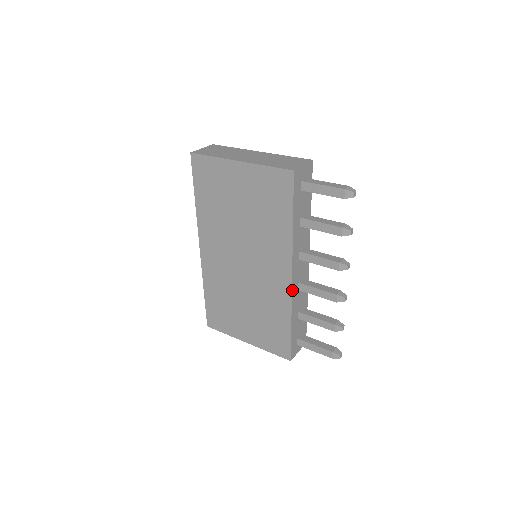
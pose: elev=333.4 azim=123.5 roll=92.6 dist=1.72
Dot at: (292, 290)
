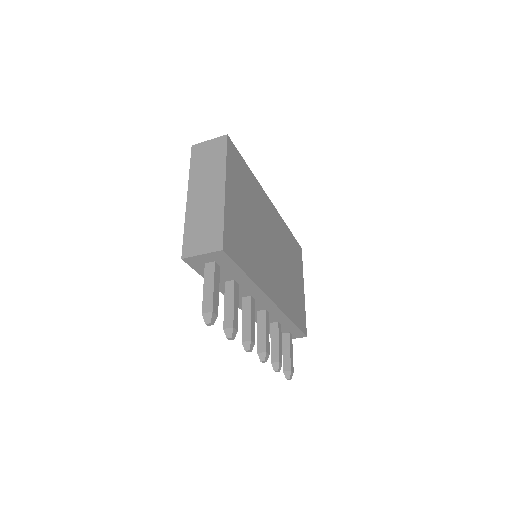
Dot at: occluded
